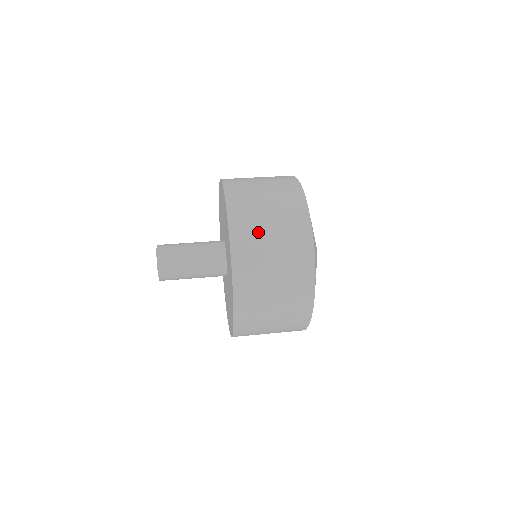
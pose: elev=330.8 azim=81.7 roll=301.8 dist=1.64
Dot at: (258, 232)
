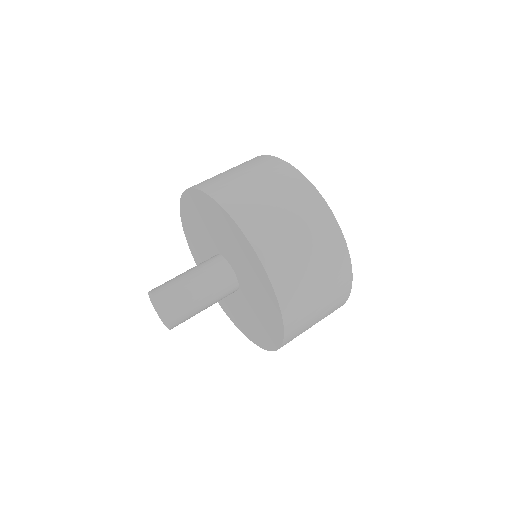
Dot at: (250, 194)
